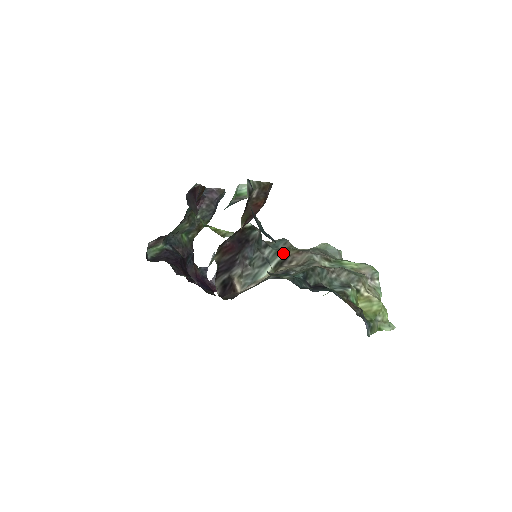
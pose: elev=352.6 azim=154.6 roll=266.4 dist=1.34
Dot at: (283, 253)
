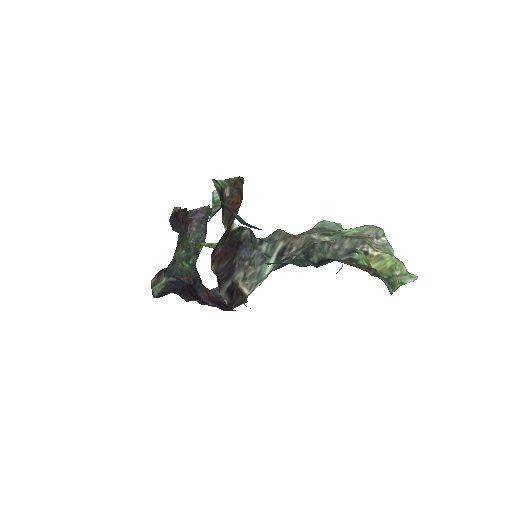
Dot at: (280, 243)
